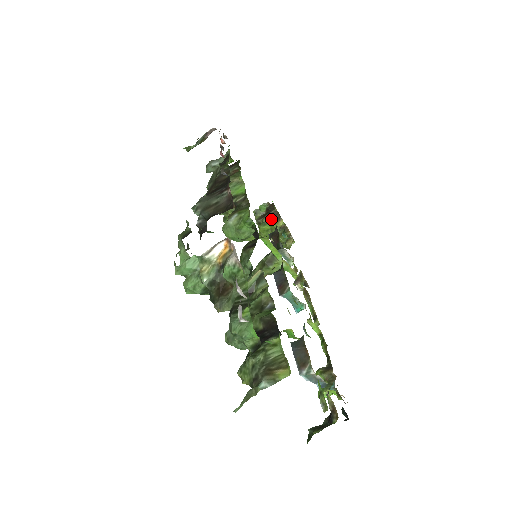
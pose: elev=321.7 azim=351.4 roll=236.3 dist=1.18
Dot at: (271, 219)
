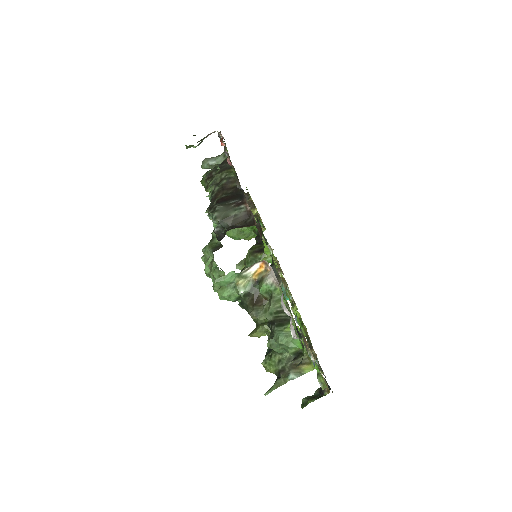
Dot at: occluded
